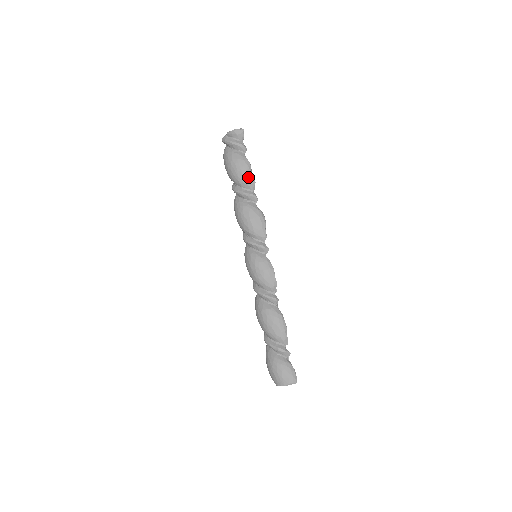
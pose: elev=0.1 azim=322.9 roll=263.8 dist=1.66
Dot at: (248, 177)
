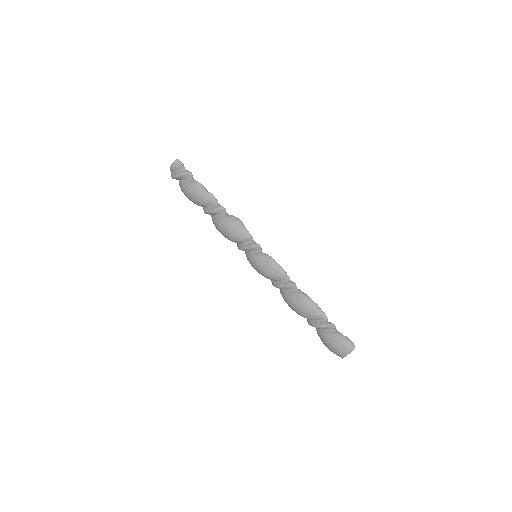
Dot at: (205, 196)
